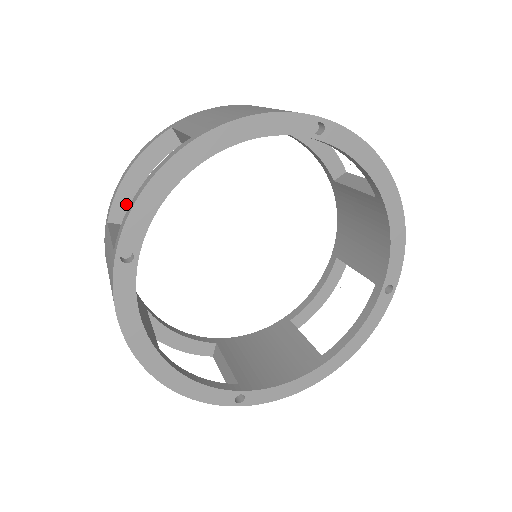
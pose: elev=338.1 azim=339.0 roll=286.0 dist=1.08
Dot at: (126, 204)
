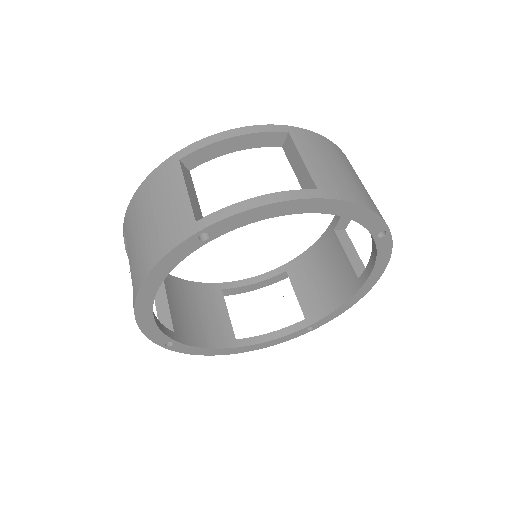
Dot at: (205, 157)
